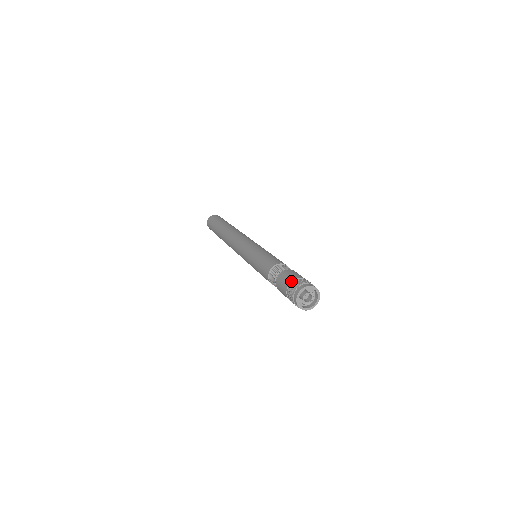
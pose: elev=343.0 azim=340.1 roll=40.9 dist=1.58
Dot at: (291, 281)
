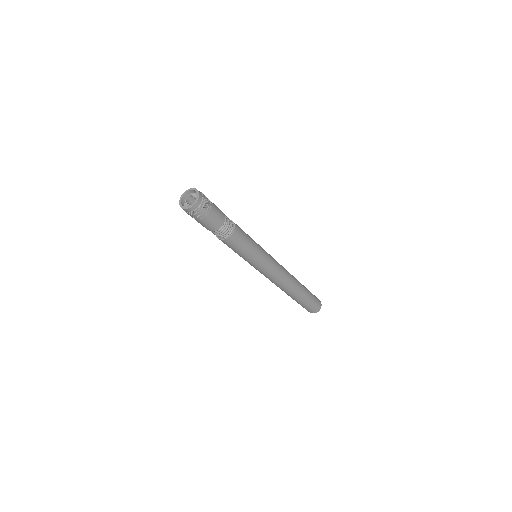
Dot at: occluded
